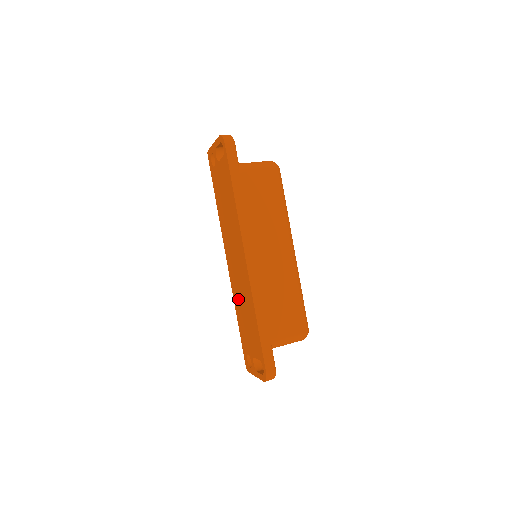
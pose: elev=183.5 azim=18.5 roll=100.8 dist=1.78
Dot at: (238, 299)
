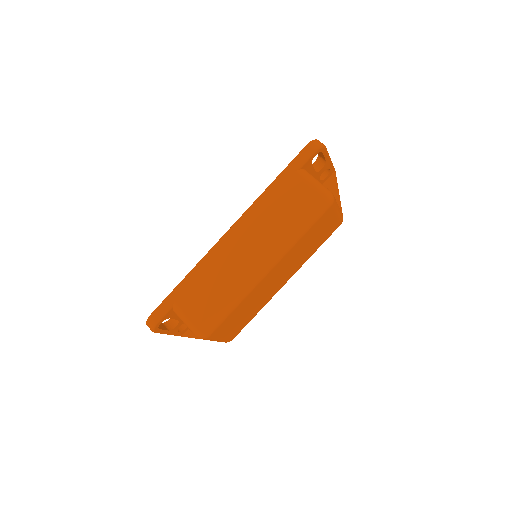
Dot at: occluded
